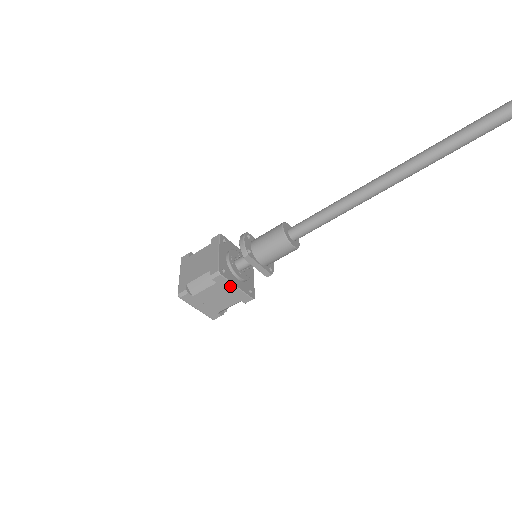
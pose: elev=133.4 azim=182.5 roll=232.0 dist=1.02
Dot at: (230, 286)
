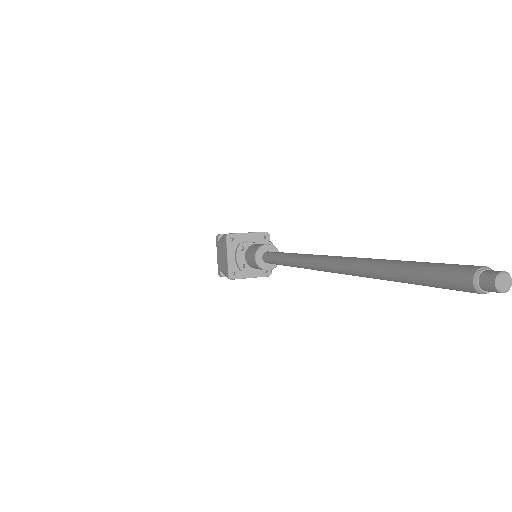
Dot at: (245, 278)
